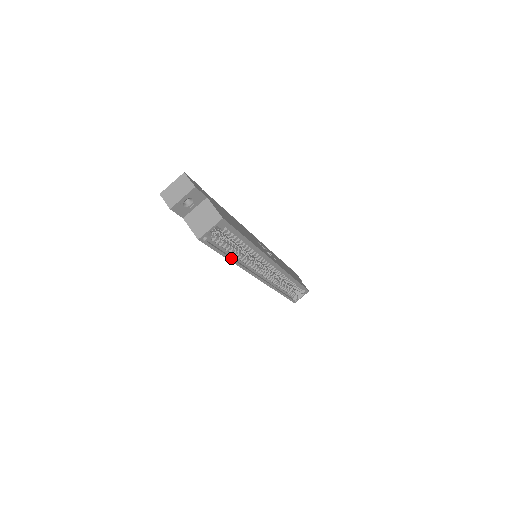
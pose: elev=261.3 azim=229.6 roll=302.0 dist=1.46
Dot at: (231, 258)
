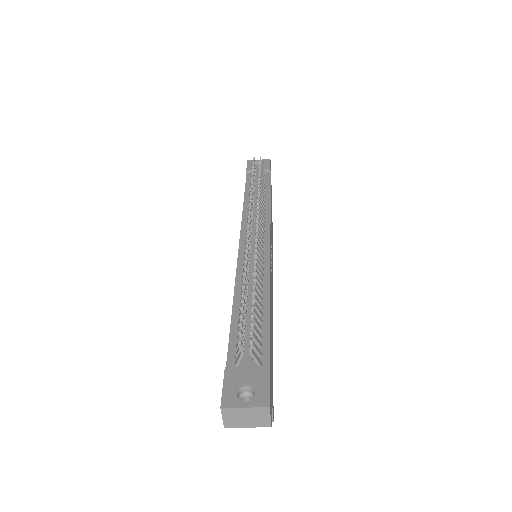
Dot at: occluded
